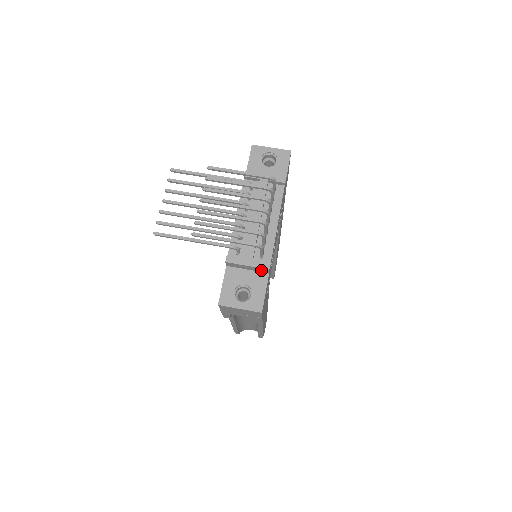
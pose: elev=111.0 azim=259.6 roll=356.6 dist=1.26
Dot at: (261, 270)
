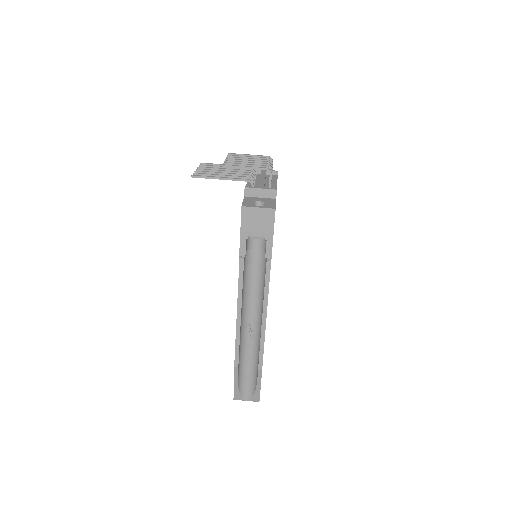
Dot at: (270, 194)
